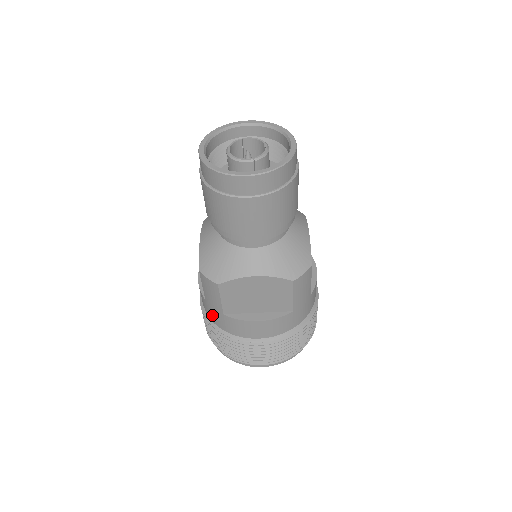
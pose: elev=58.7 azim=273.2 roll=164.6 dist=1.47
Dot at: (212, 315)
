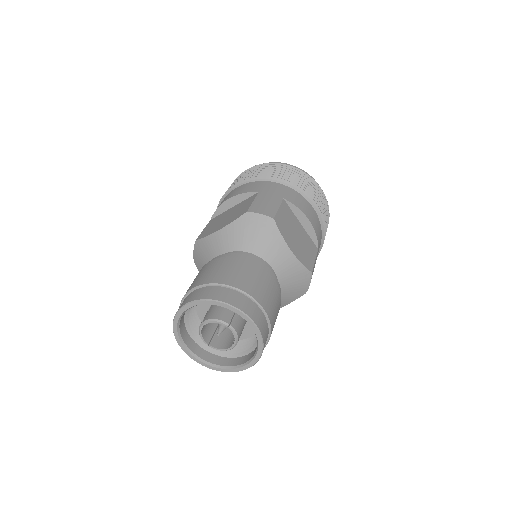
Dot at: occluded
